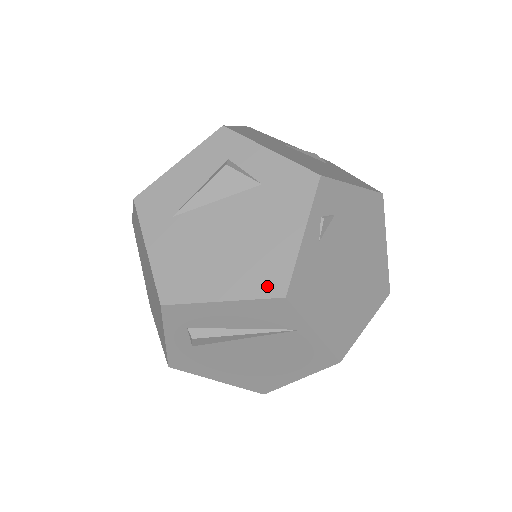
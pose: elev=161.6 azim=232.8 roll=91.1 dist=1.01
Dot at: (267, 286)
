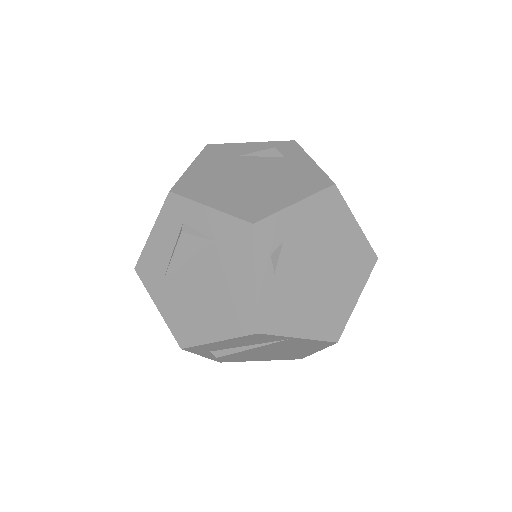
Dot at: (243, 326)
